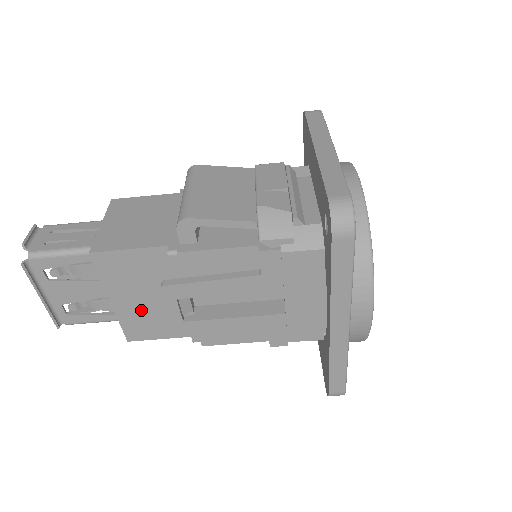
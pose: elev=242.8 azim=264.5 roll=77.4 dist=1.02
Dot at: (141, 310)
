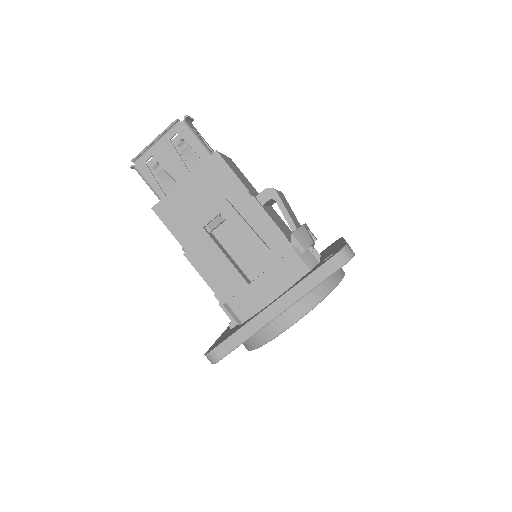
Dot at: (187, 202)
